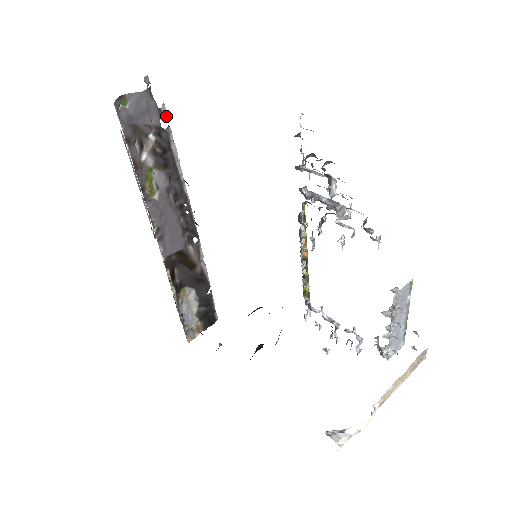
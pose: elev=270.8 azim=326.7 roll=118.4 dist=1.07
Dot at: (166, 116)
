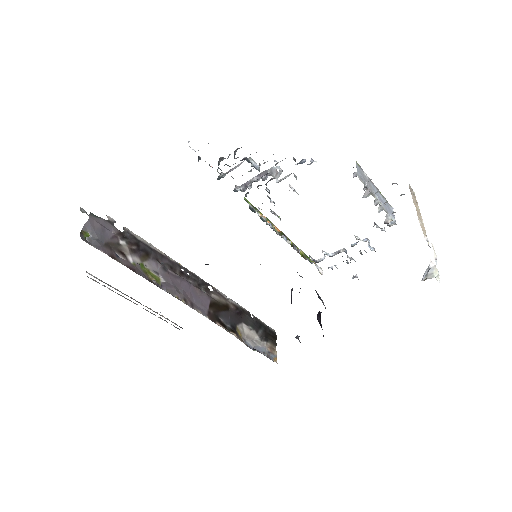
Dot at: occluded
